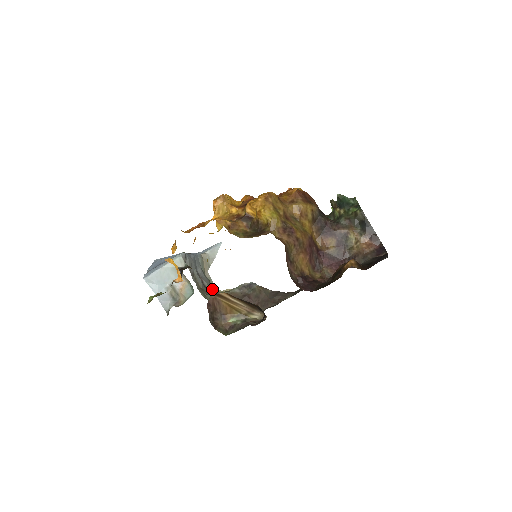
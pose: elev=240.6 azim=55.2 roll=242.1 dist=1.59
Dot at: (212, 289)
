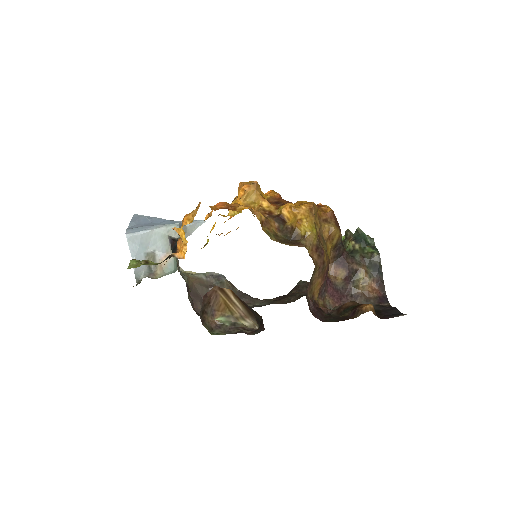
Dot at: occluded
